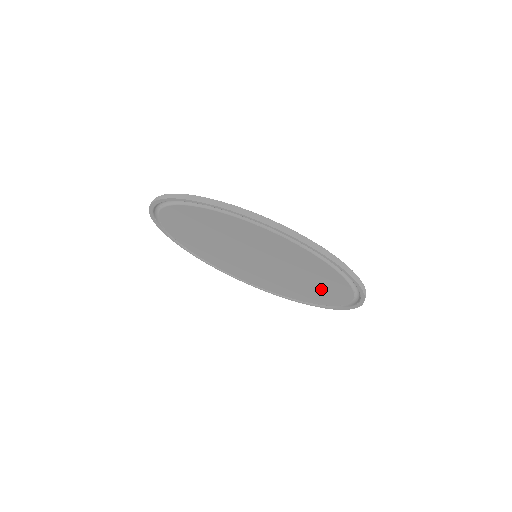
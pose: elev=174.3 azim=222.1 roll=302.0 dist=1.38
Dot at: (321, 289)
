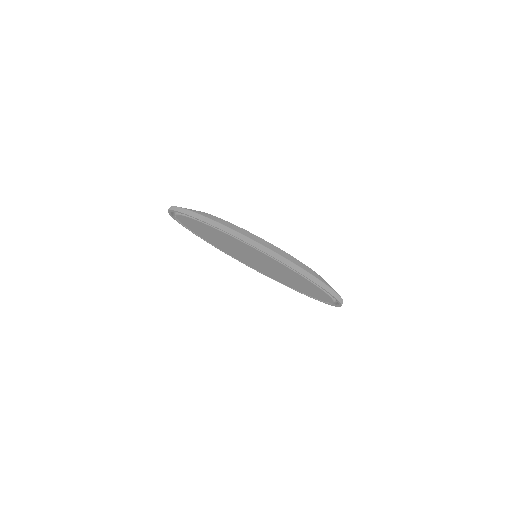
Dot at: occluded
